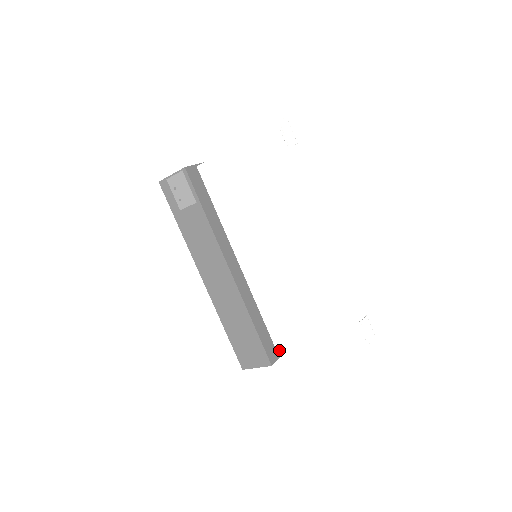
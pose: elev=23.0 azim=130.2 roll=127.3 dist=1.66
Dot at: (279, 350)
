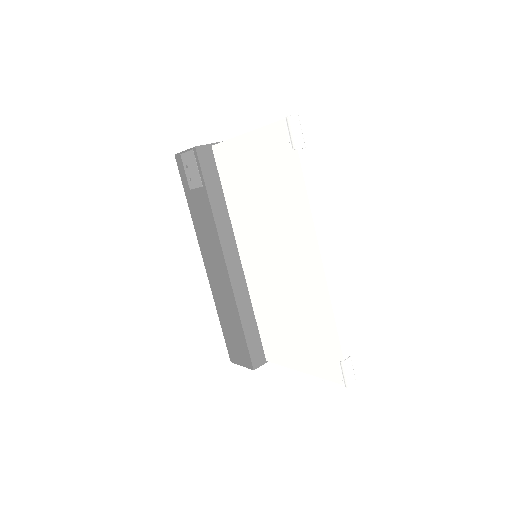
Dot at: (267, 355)
